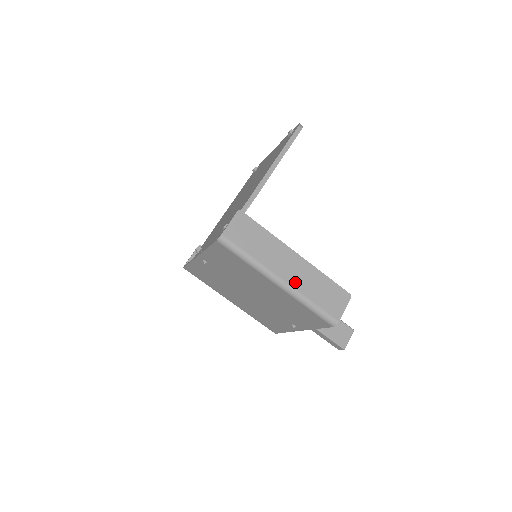
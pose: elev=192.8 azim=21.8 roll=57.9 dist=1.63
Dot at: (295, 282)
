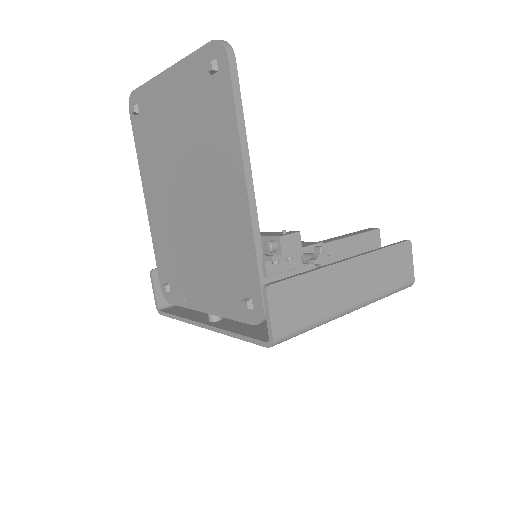
Dot at: (365, 293)
